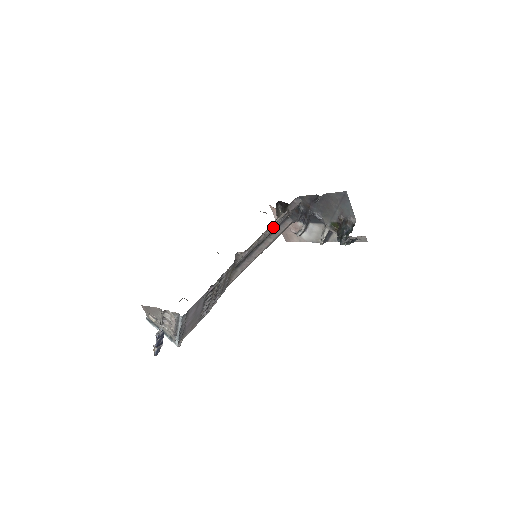
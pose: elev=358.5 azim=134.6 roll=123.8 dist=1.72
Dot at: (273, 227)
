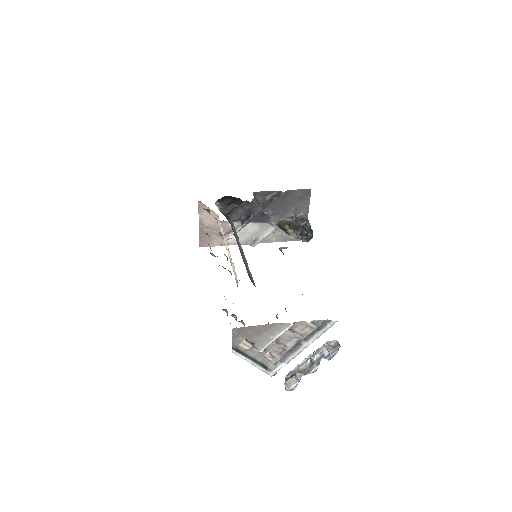
Dot at: occluded
